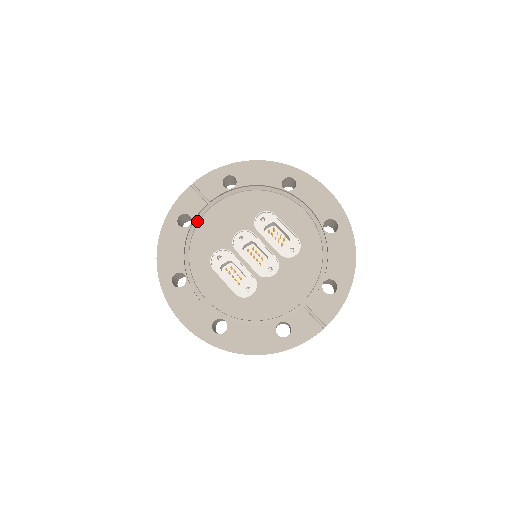
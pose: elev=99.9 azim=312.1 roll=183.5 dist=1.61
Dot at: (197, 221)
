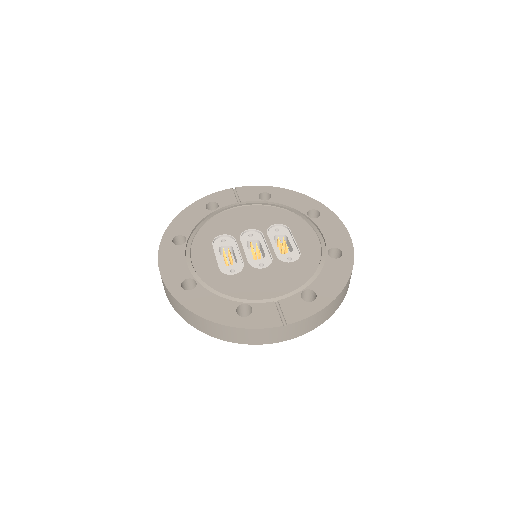
Dot at: (222, 210)
